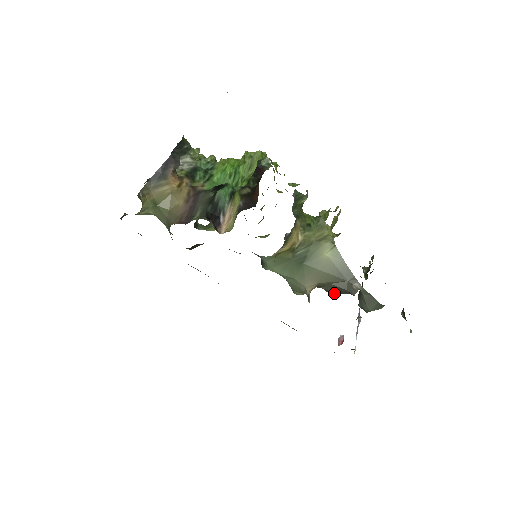
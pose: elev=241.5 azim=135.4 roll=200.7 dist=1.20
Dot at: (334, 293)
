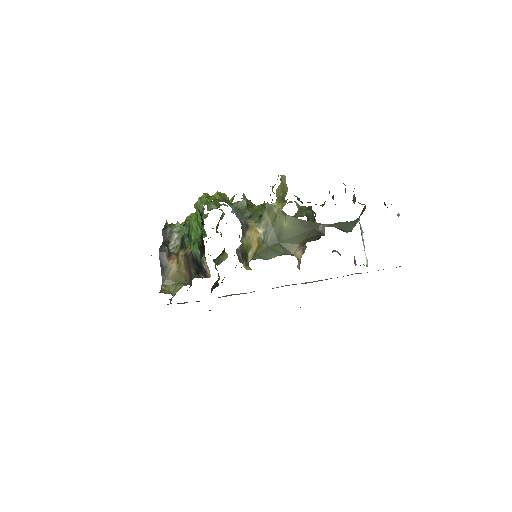
Dot at: (318, 239)
